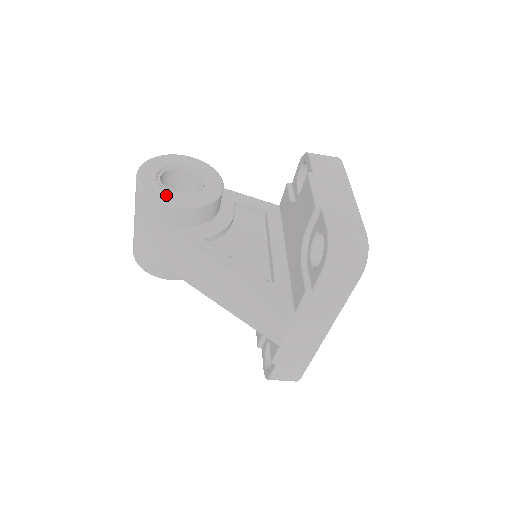
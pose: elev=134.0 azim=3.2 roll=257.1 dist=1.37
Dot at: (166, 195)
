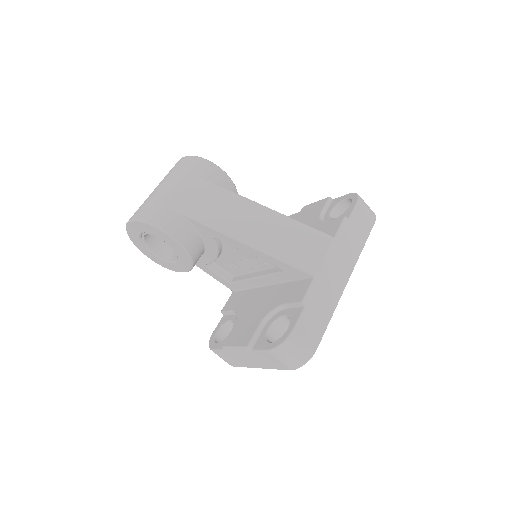
Dot at: occluded
